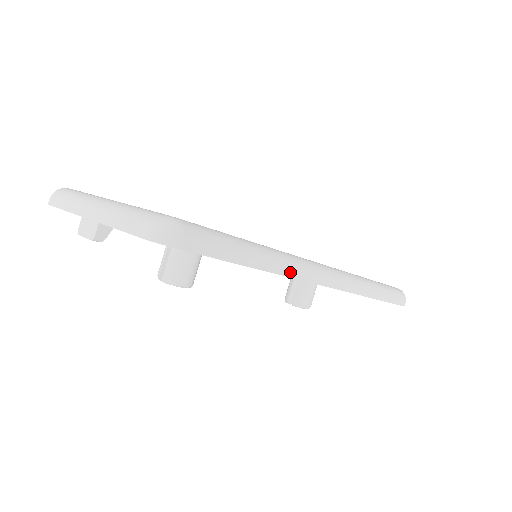
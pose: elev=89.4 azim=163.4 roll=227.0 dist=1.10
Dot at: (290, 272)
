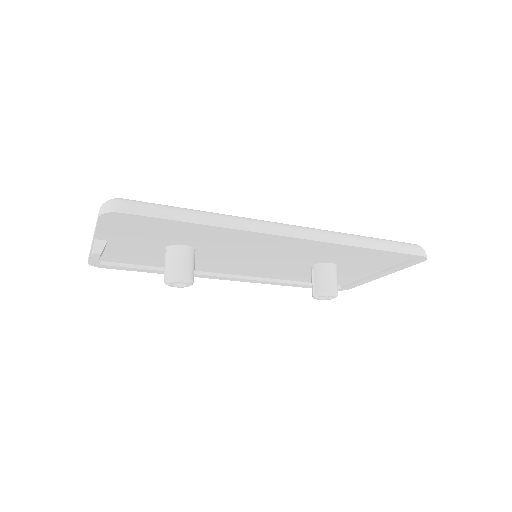
Dot at: (241, 226)
